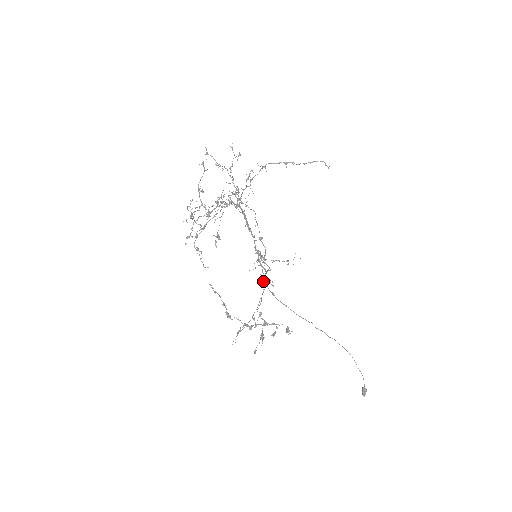
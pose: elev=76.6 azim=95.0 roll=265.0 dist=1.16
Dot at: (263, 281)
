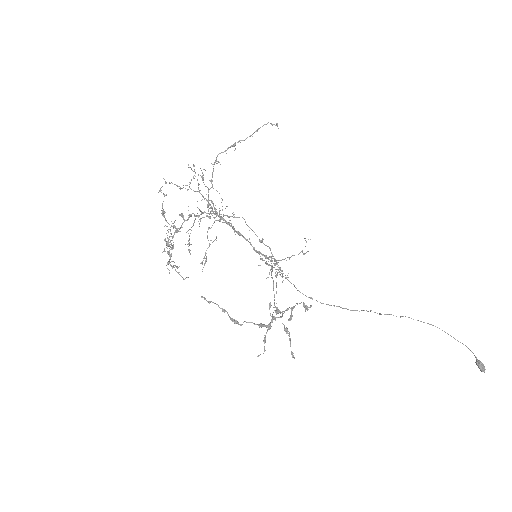
Dot at: occluded
